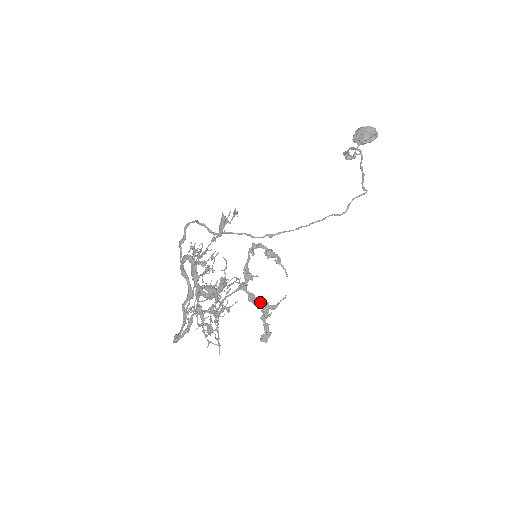
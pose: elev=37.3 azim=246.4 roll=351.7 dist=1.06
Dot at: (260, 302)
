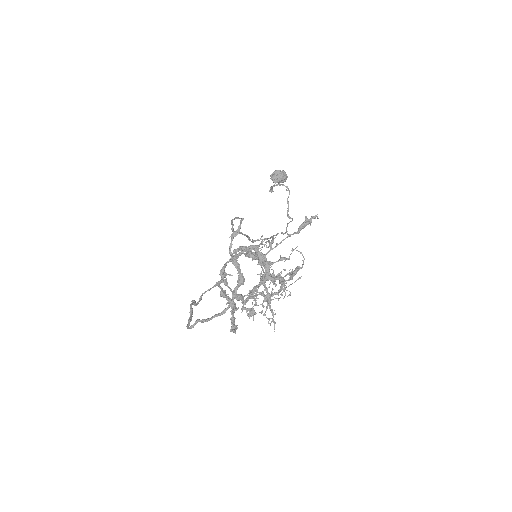
Dot at: (240, 297)
